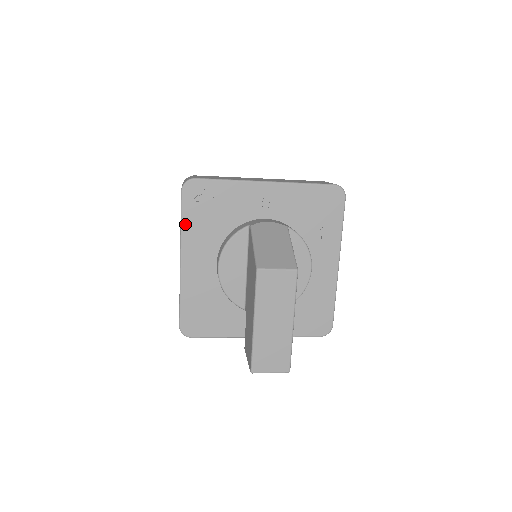
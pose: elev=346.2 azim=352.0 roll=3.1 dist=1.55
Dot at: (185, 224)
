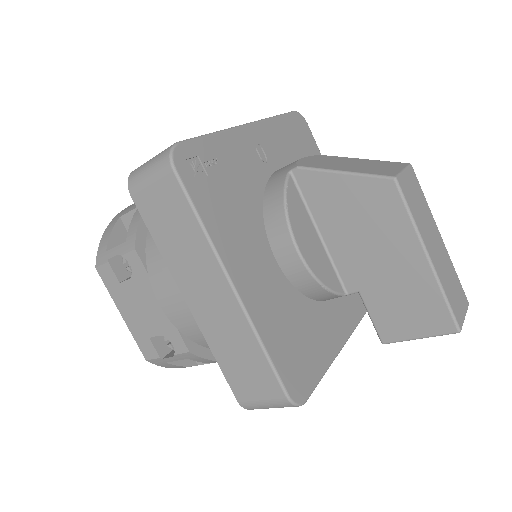
Dot at: (207, 222)
